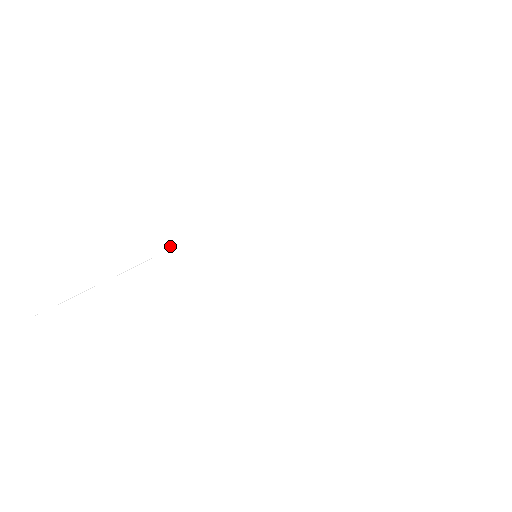
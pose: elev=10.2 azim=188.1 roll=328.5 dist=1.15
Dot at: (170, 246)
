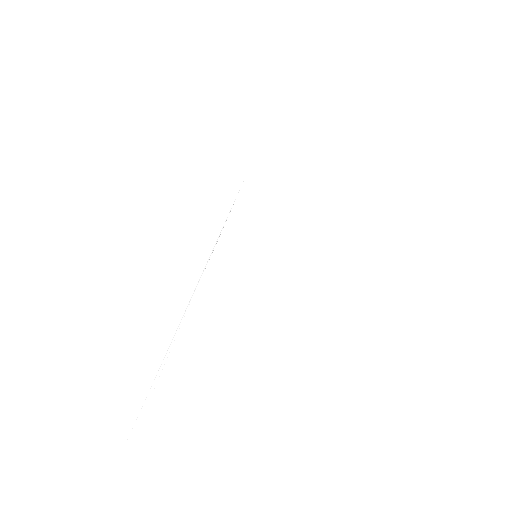
Dot at: (183, 309)
